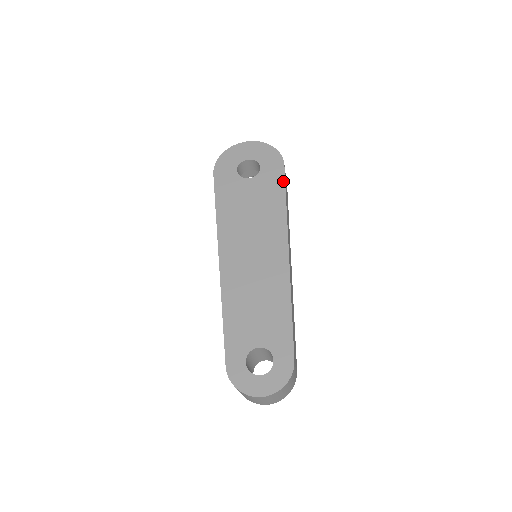
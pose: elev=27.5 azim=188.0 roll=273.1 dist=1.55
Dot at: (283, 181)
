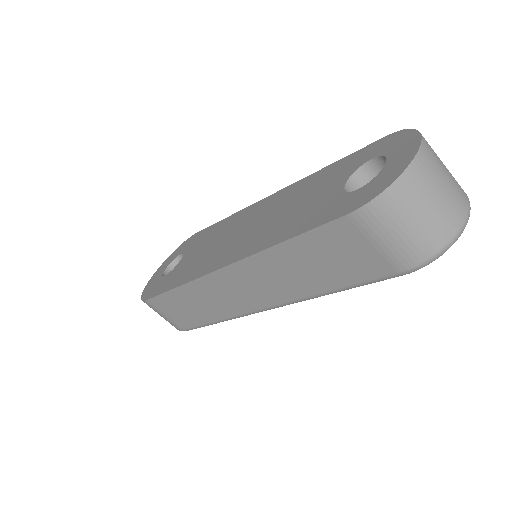
Dot at: (207, 228)
